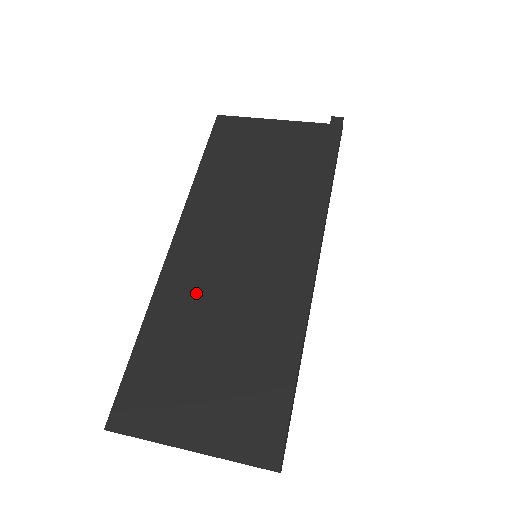
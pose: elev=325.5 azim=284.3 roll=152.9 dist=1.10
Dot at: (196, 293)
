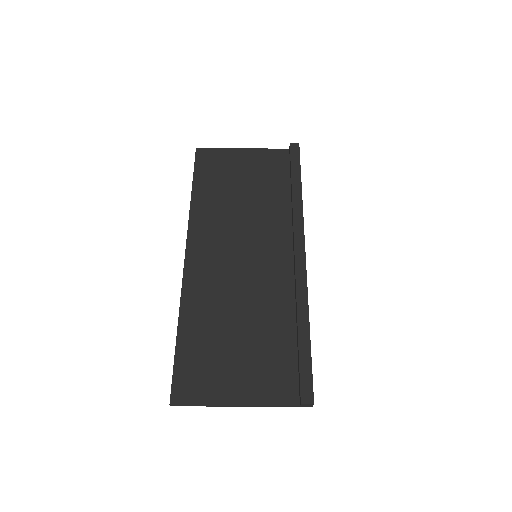
Dot at: (216, 291)
